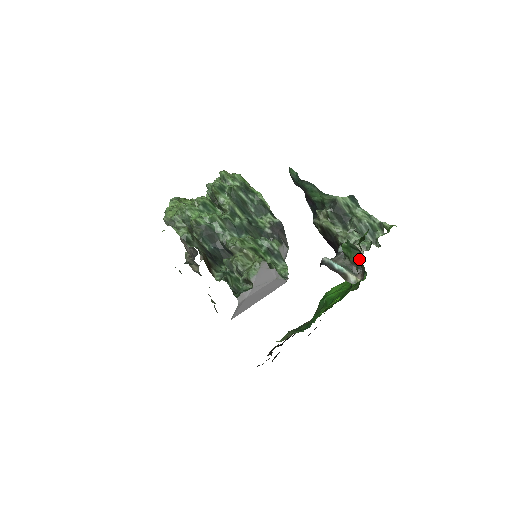
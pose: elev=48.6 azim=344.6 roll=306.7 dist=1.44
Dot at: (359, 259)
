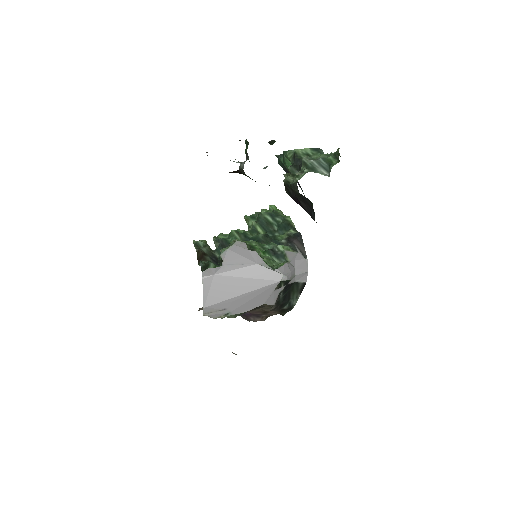
Dot at: occluded
